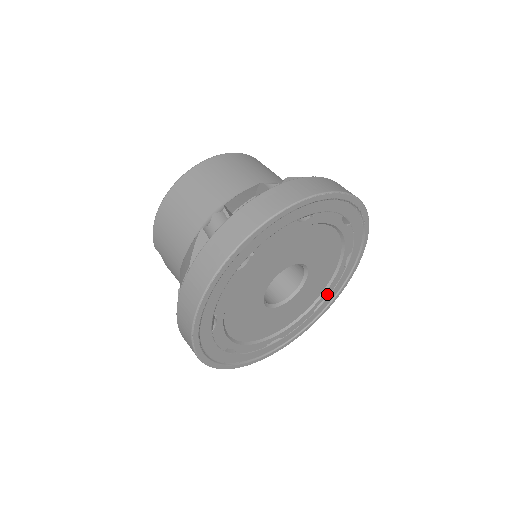
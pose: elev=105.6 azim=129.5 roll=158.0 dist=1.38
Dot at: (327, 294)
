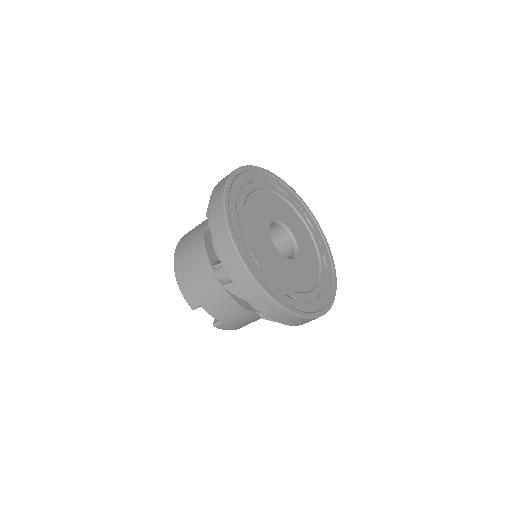
Dot at: (321, 253)
